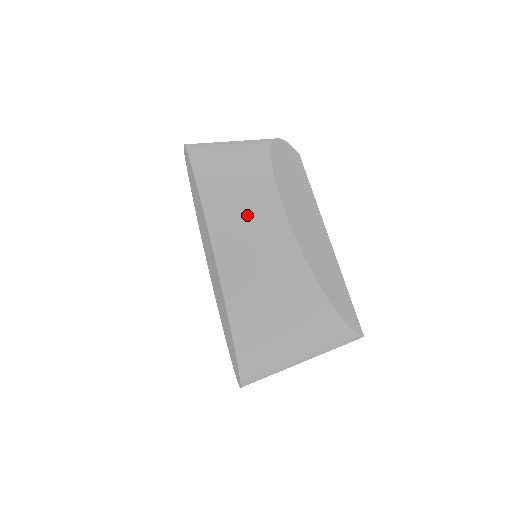
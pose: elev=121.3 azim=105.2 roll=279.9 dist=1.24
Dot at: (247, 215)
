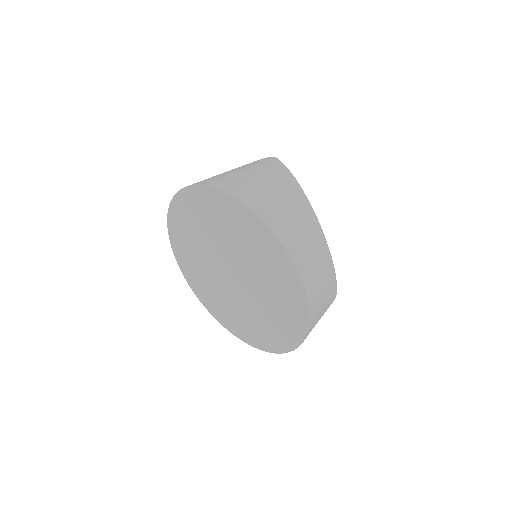
Dot at: (322, 282)
